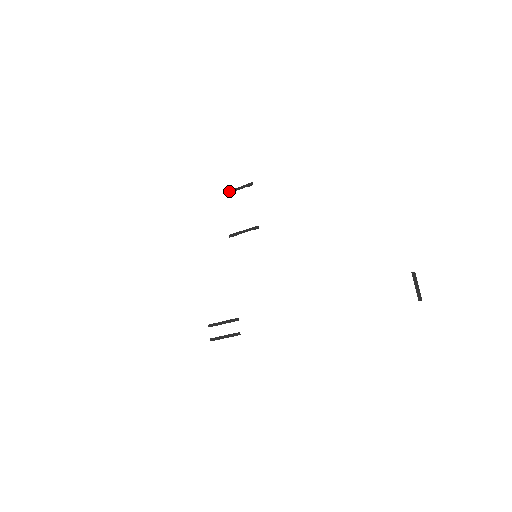
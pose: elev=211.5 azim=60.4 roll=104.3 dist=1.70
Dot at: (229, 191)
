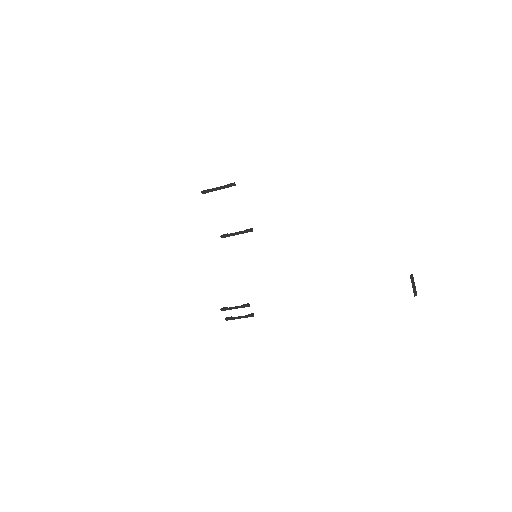
Dot at: (207, 191)
